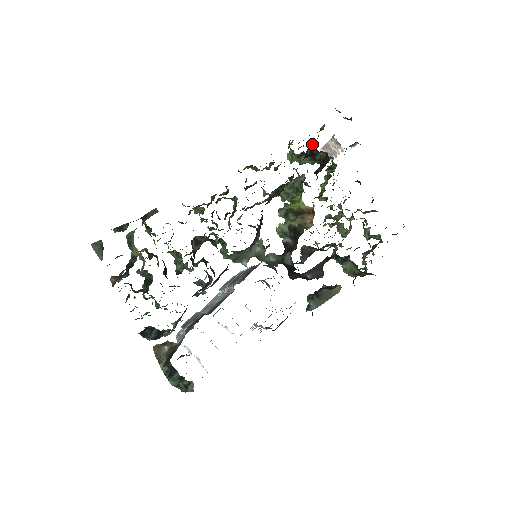
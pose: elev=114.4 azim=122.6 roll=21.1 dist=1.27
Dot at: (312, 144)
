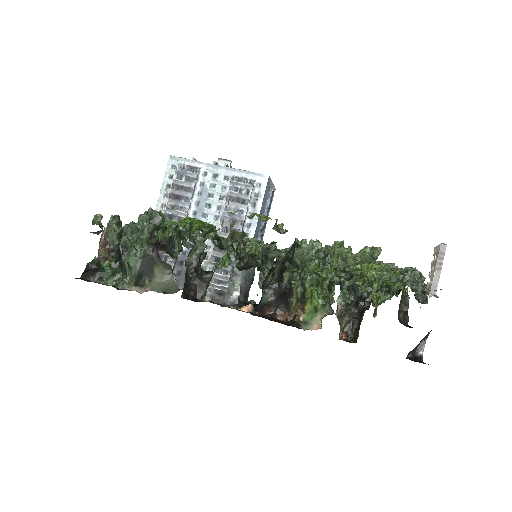
Dot at: (406, 280)
